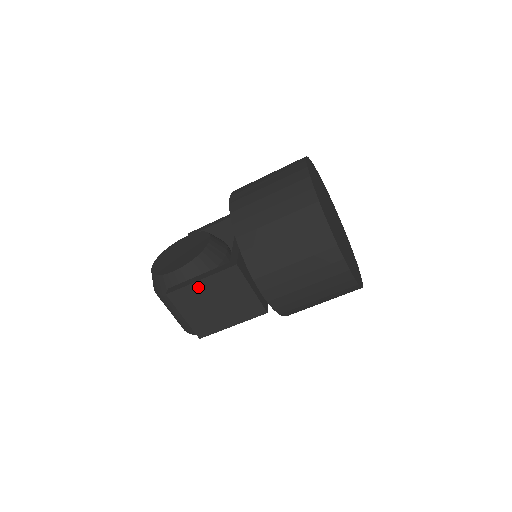
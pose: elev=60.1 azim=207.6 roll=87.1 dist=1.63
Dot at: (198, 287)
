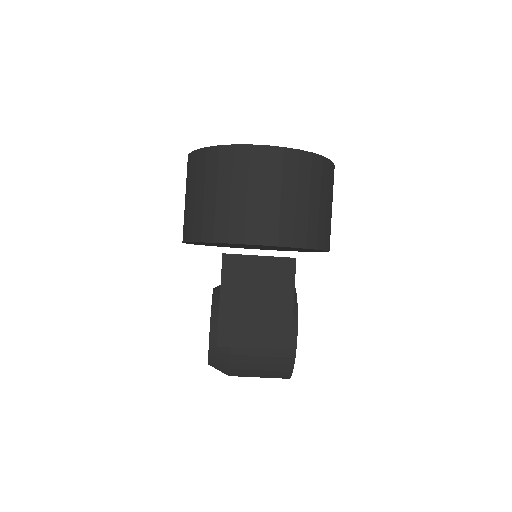
Dot at: (227, 308)
